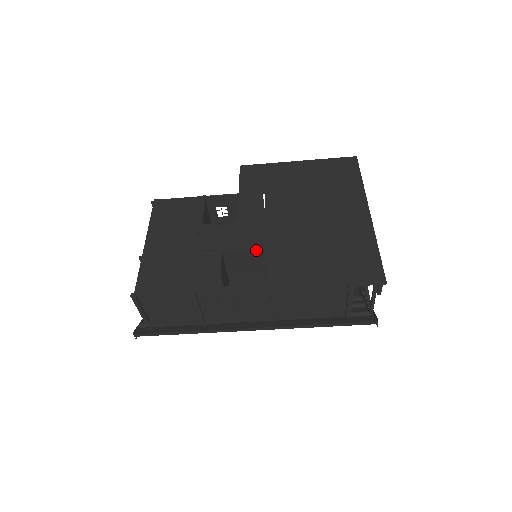
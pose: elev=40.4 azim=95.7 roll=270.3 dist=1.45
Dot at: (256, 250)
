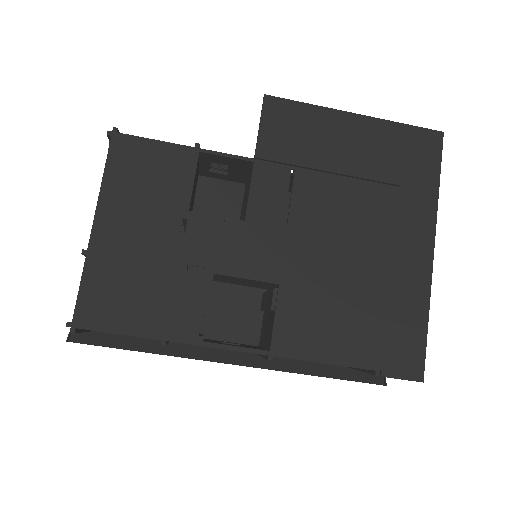
Dot at: (264, 282)
